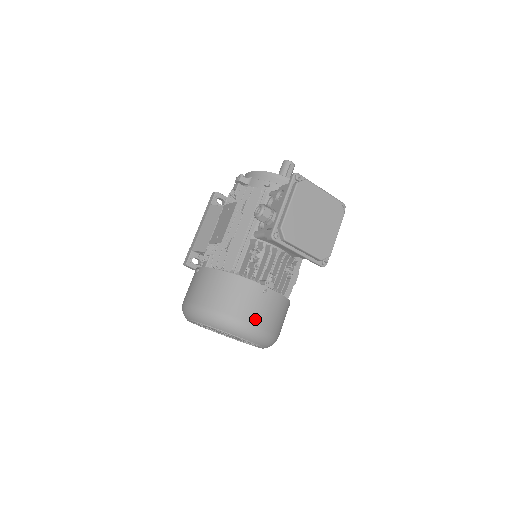
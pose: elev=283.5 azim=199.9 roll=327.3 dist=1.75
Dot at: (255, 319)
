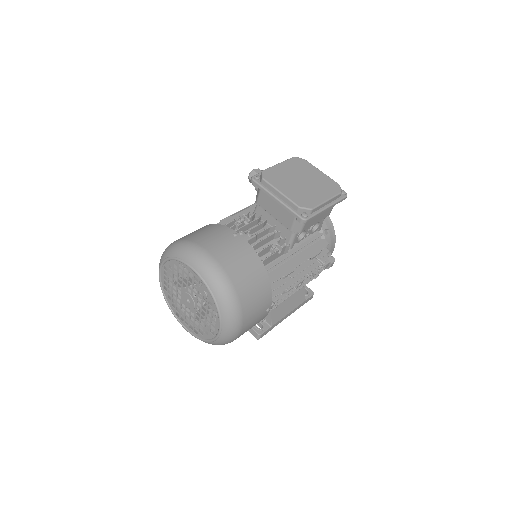
Dot at: (212, 249)
